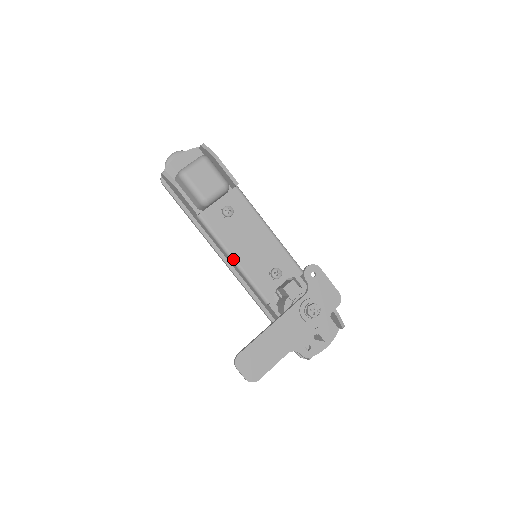
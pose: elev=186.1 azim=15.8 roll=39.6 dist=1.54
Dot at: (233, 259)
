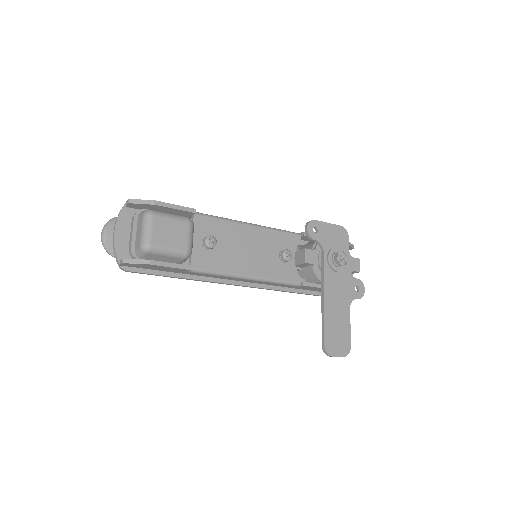
Dot at: (248, 277)
